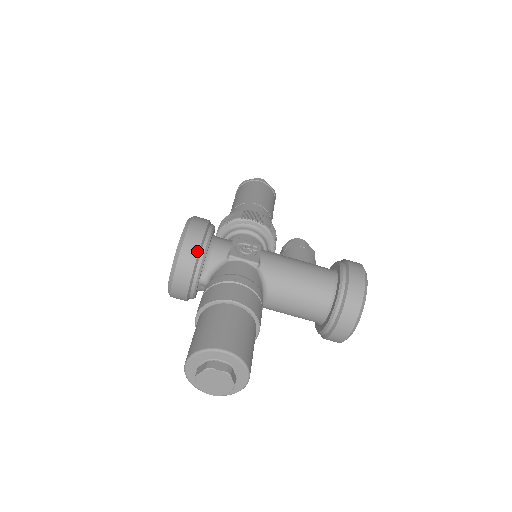
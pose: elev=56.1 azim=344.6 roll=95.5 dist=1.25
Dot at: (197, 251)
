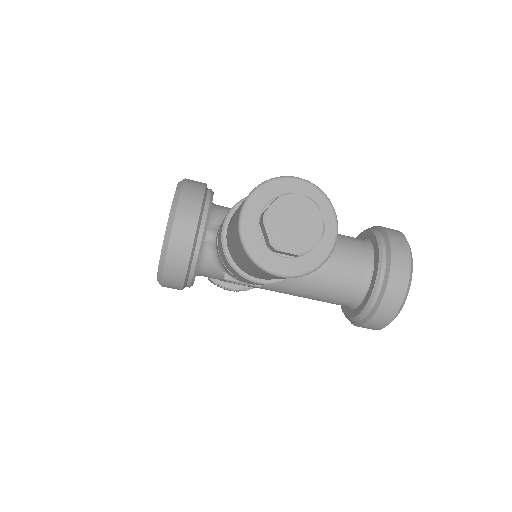
Dot at: (202, 191)
